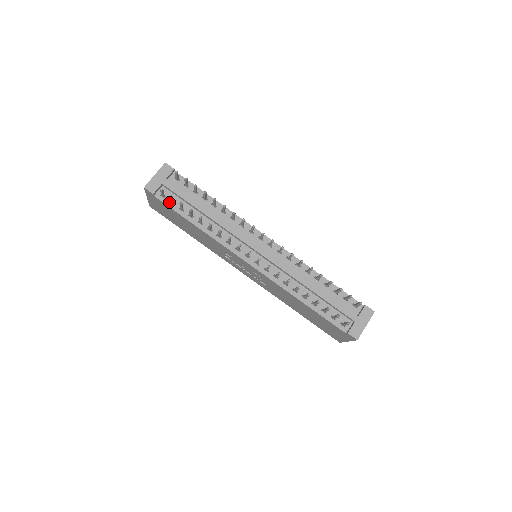
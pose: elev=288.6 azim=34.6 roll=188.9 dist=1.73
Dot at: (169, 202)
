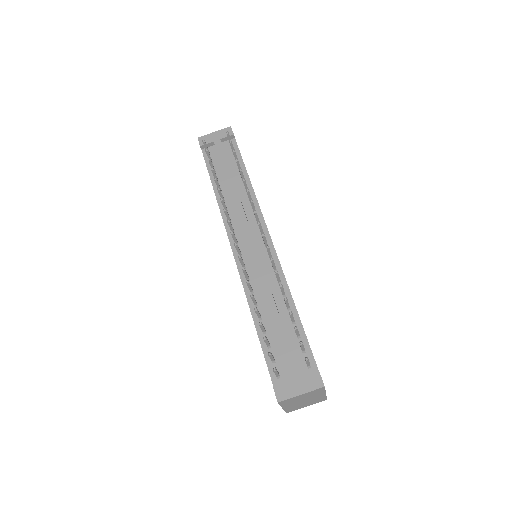
Dot at: occluded
